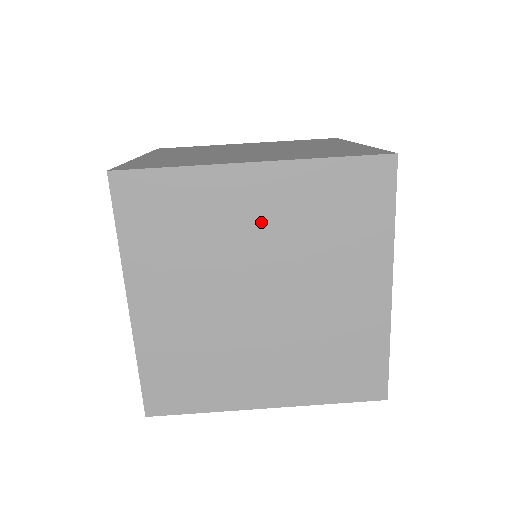
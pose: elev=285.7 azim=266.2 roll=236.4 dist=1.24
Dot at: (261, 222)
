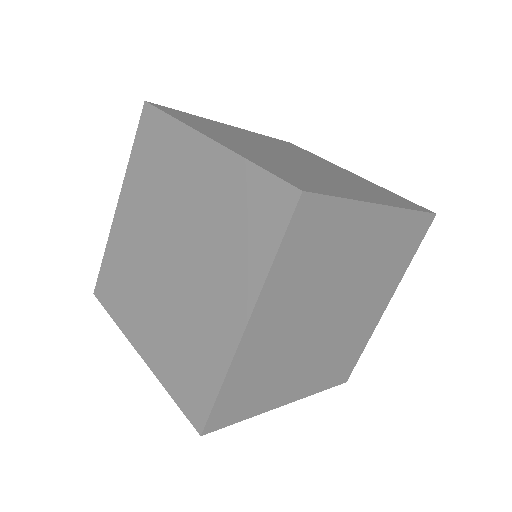
Dot at: (194, 192)
